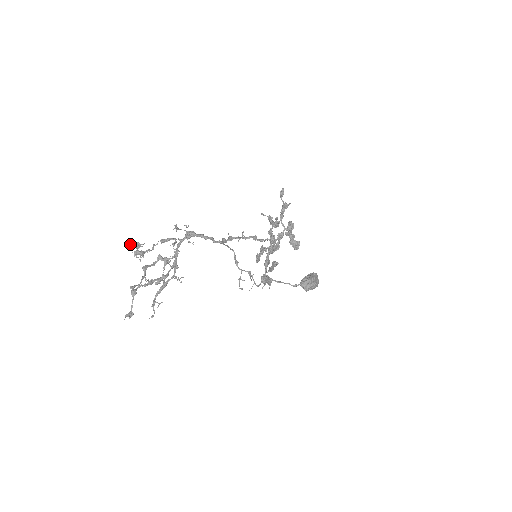
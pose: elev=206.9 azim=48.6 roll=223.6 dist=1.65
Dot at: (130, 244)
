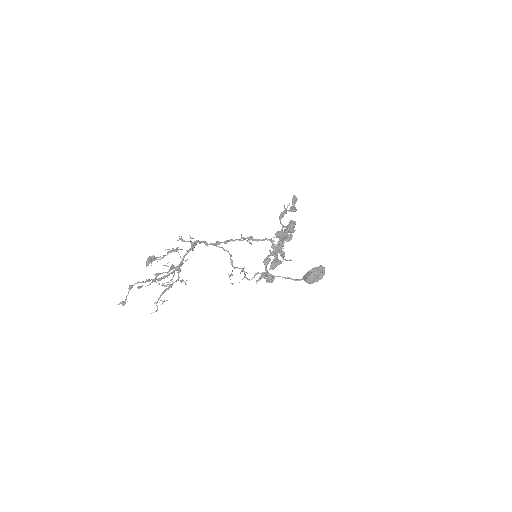
Dot at: occluded
